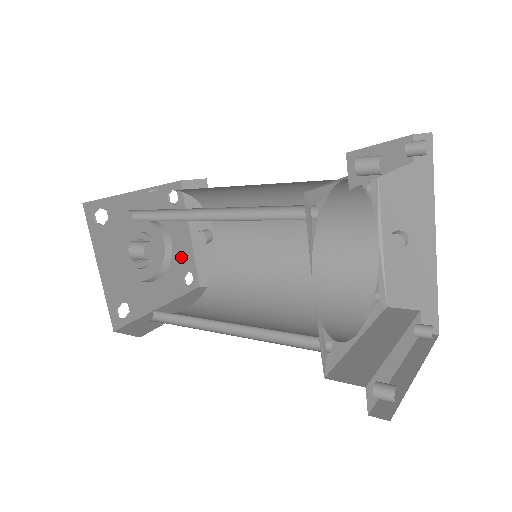
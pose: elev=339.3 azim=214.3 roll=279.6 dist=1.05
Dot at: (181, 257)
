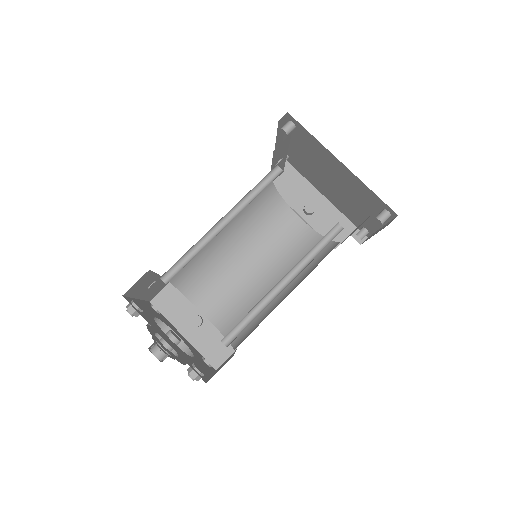
Dot at: (191, 348)
